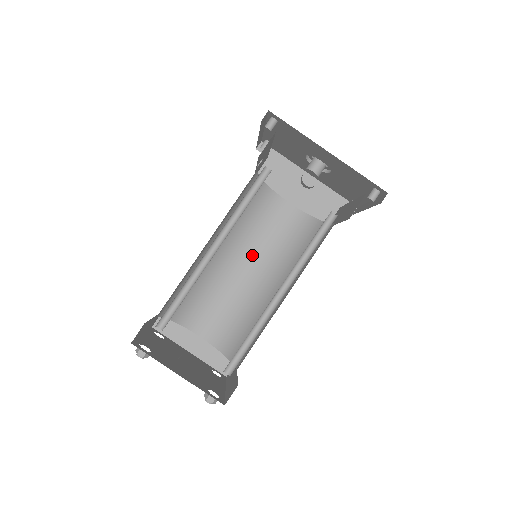
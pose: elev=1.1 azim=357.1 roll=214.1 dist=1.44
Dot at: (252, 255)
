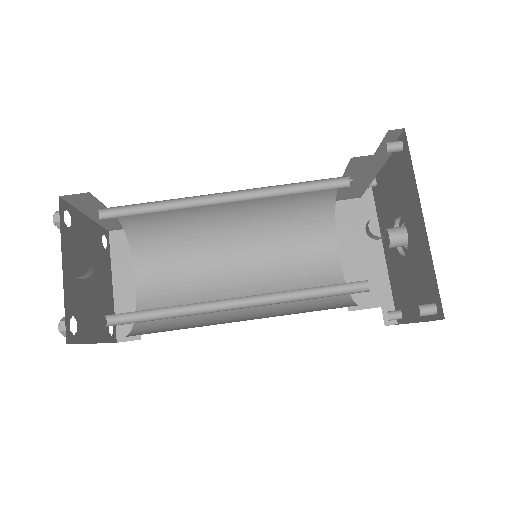
Dot at: (257, 263)
